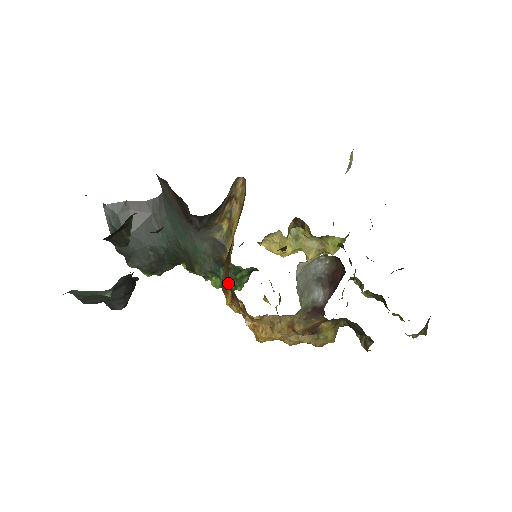
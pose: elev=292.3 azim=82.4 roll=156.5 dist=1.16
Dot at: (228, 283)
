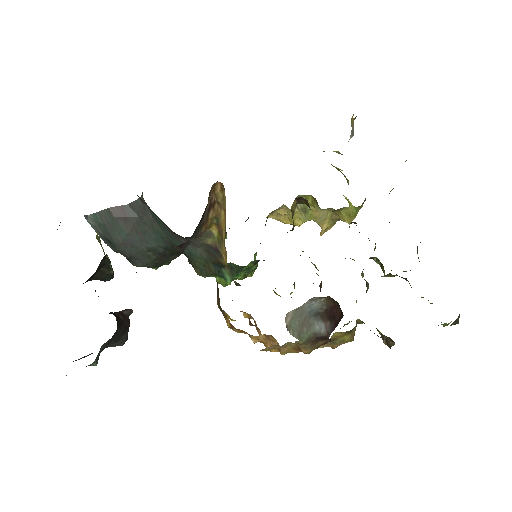
Dot at: (222, 313)
